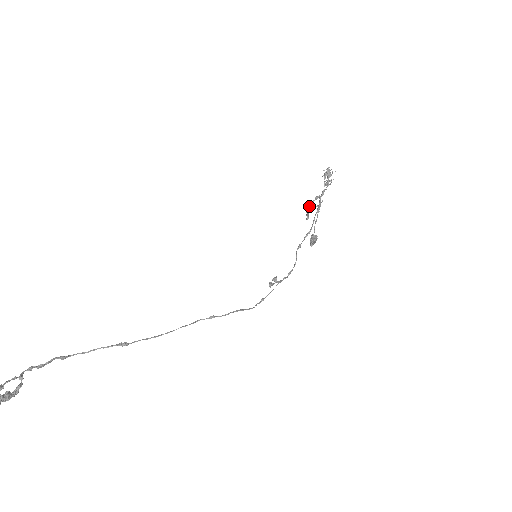
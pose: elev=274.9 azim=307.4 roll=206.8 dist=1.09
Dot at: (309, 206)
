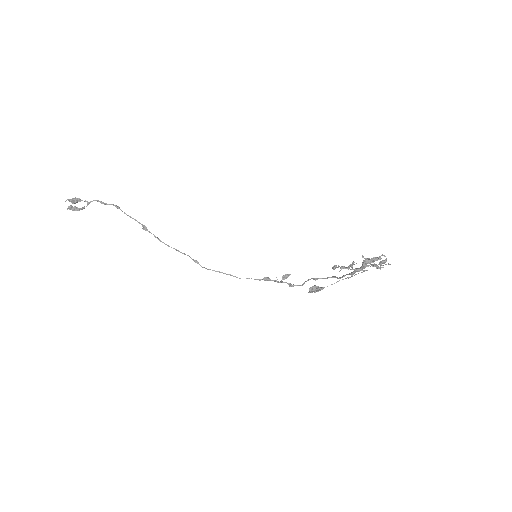
Dot at: (335, 265)
